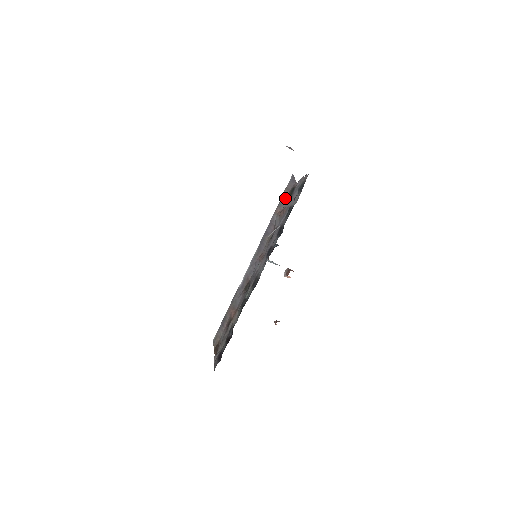
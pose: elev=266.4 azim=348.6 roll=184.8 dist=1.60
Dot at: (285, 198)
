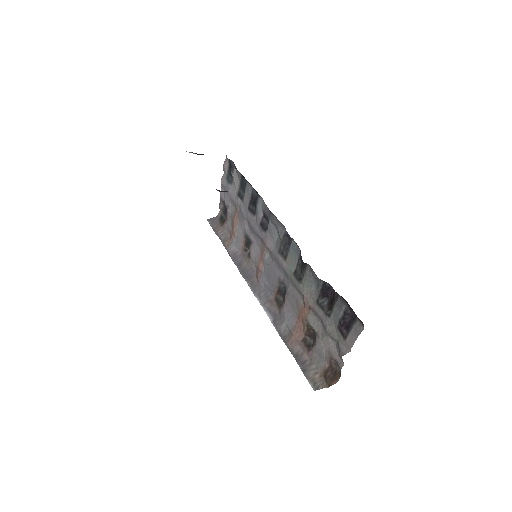
Dot at: (222, 231)
